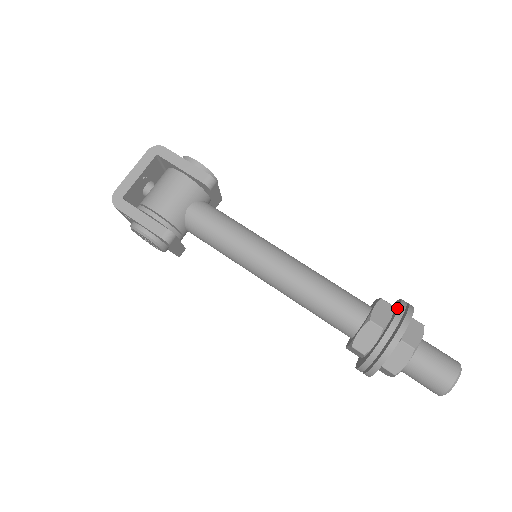
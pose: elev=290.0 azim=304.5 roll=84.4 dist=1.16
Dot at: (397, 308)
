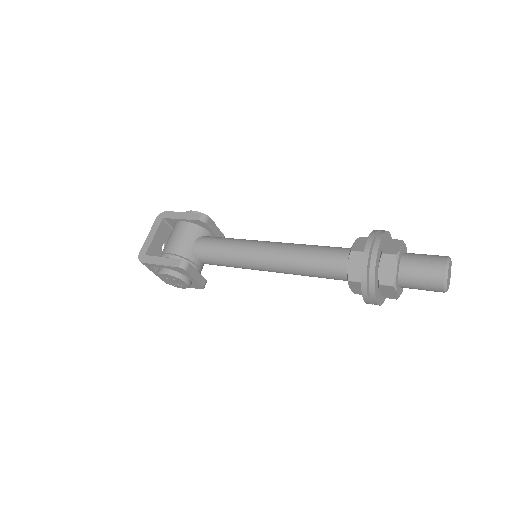
Dot at: occluded
